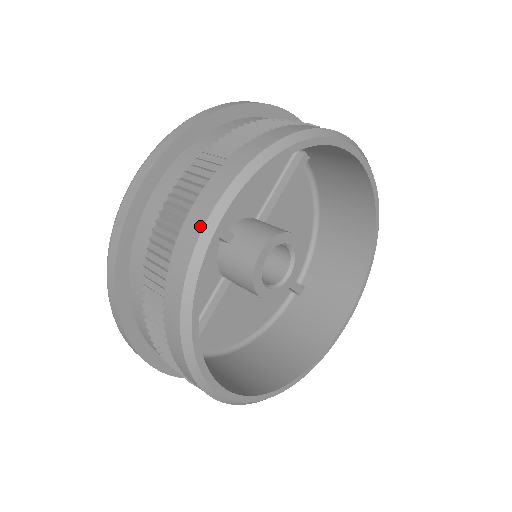
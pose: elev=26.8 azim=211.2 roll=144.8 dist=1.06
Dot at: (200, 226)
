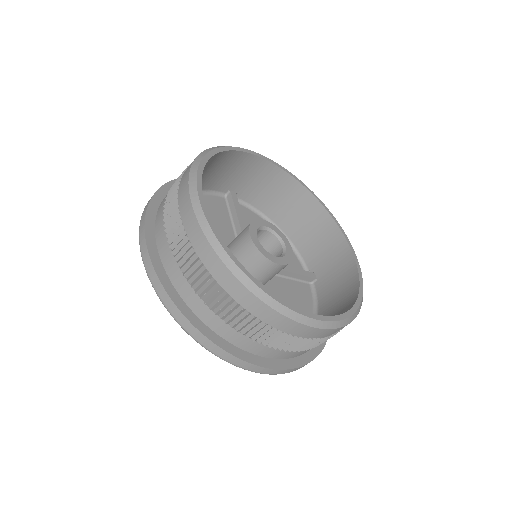
Dot at: (191, 211)
